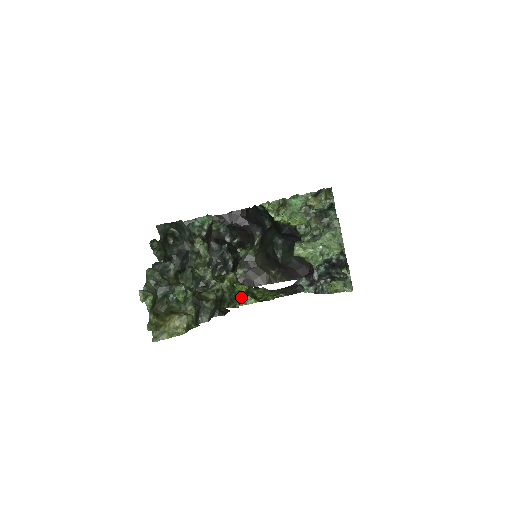
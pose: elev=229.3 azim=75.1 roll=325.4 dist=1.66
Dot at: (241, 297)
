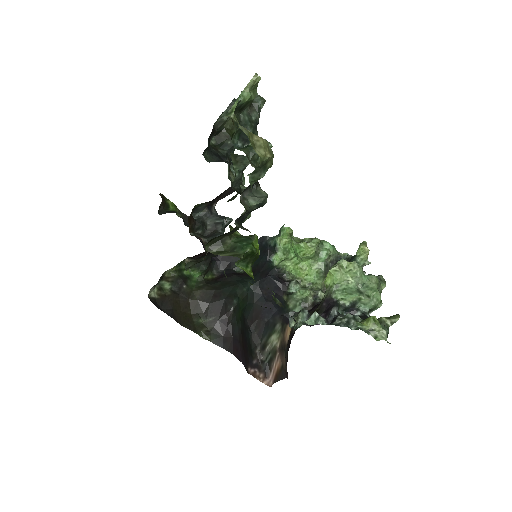
Dot at: (254, 252)
